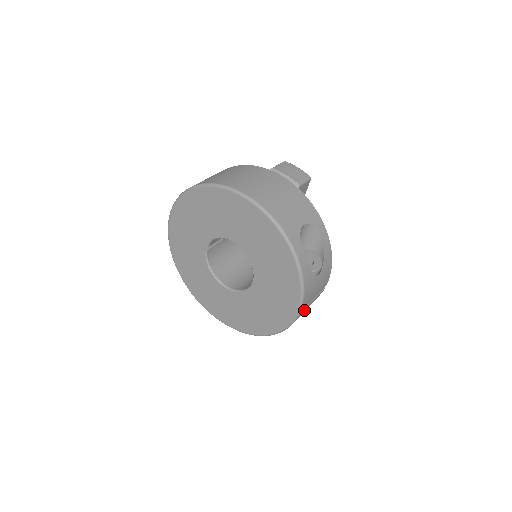
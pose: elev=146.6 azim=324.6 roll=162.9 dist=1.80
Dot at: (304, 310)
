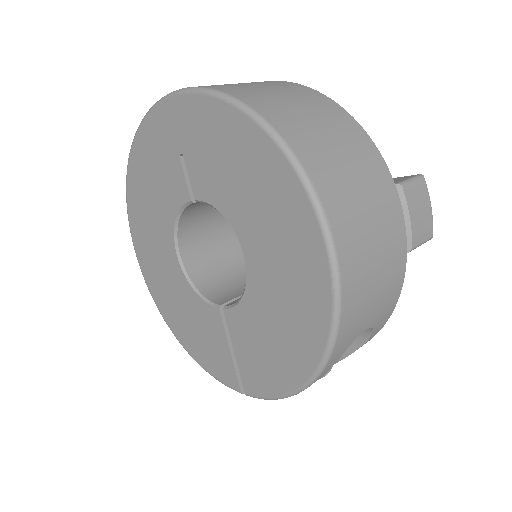
Dot at: occluded
